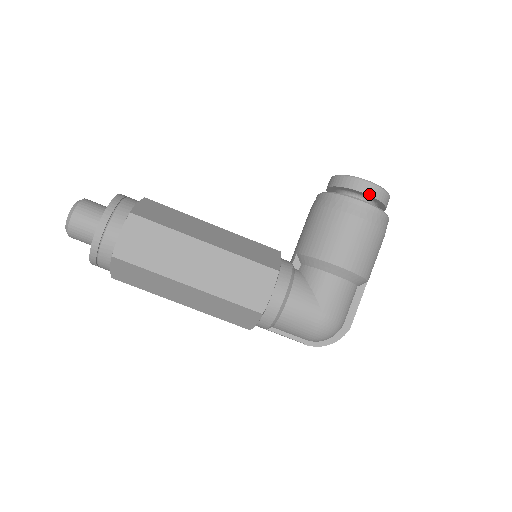
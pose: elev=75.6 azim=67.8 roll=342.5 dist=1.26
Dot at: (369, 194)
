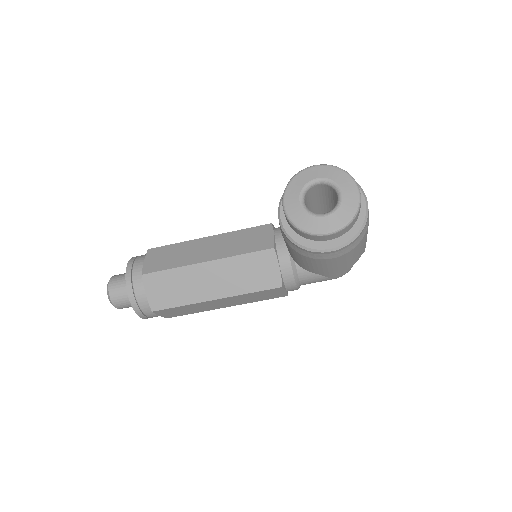
Dot at: occluded
